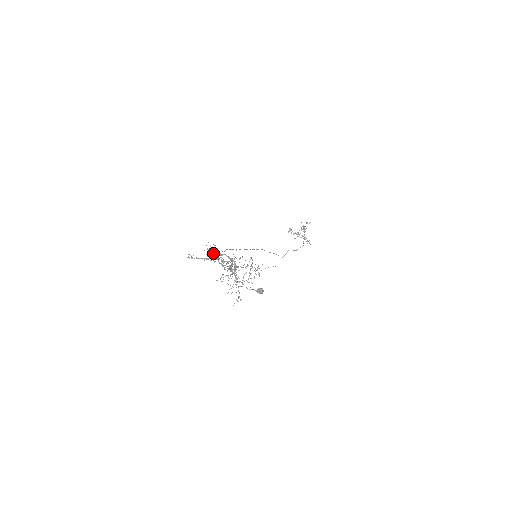
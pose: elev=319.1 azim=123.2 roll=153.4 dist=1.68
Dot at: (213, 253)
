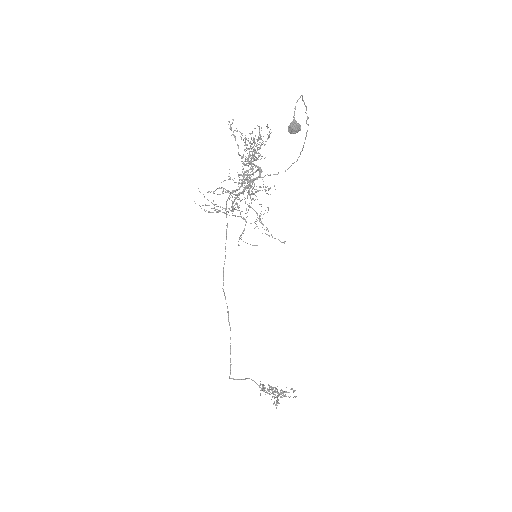
Dot at: occluded
